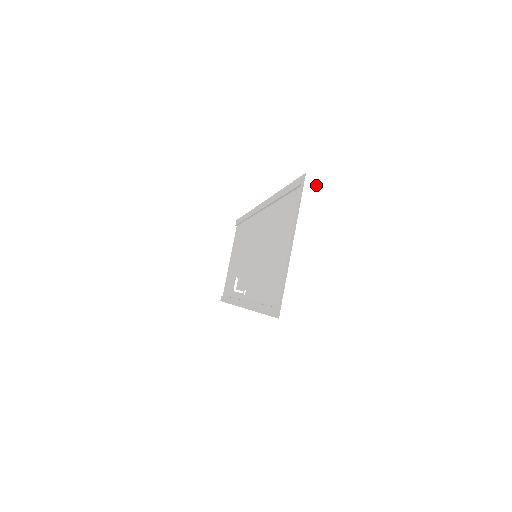
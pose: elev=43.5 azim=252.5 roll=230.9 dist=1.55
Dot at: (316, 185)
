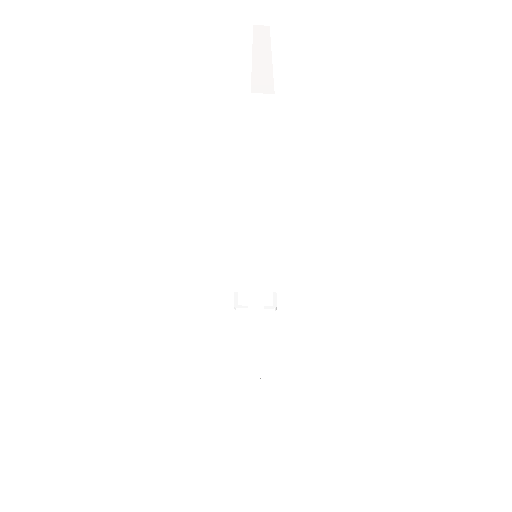
Dot at: (269, 29)
